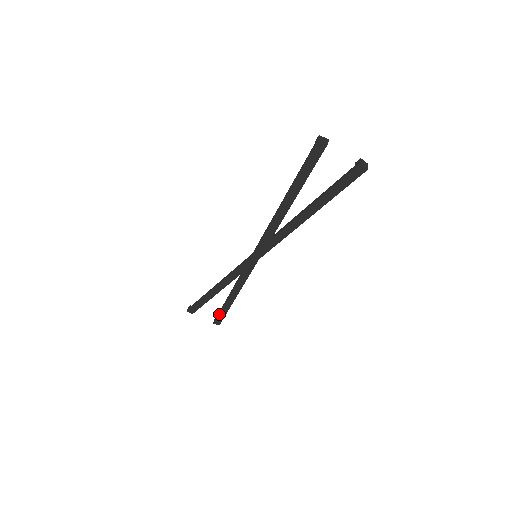
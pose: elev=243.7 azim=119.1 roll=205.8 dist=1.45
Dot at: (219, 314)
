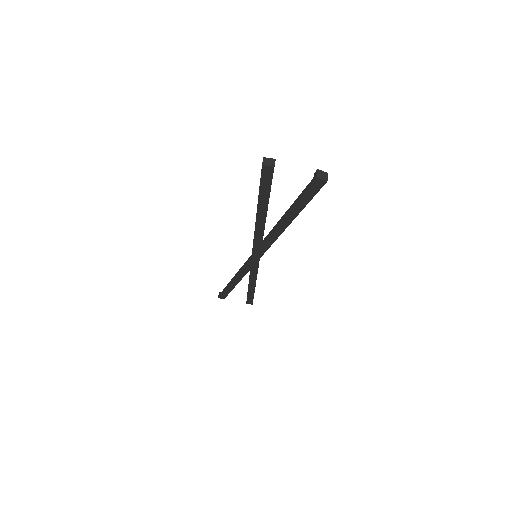
Dot at: (247, 297)
